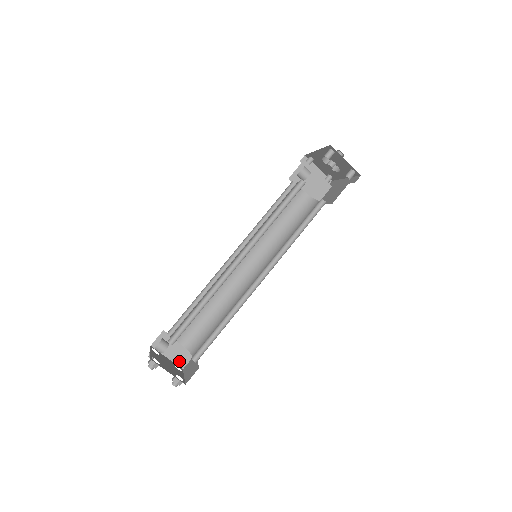
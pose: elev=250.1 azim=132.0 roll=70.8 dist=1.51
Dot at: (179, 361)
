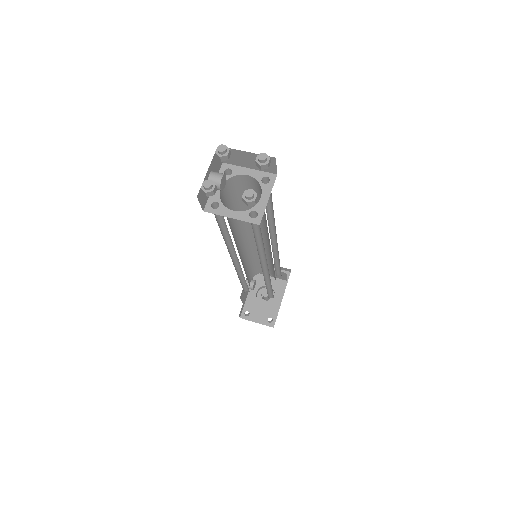
Dot at: occluded
